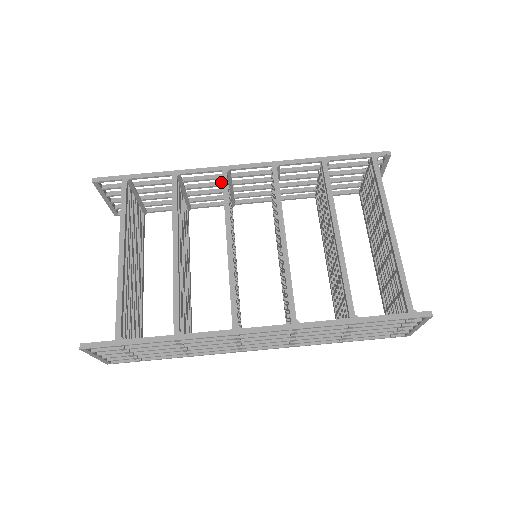
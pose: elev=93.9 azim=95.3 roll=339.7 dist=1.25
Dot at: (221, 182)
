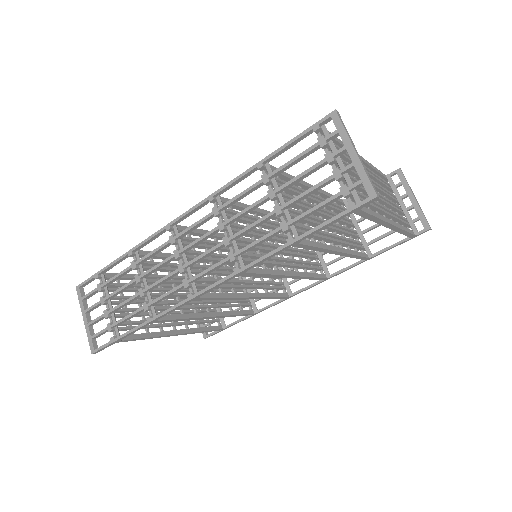
Dot at: (177, 273)
